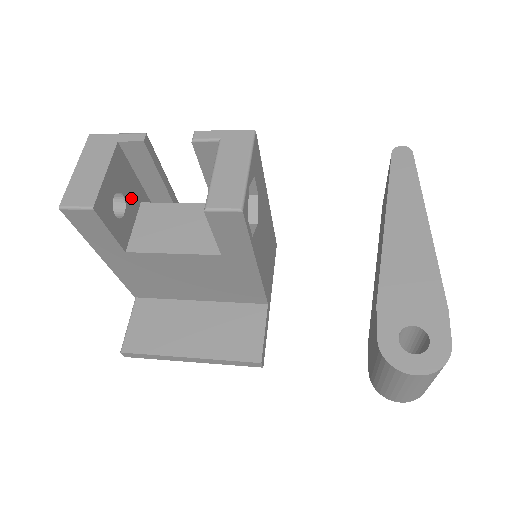
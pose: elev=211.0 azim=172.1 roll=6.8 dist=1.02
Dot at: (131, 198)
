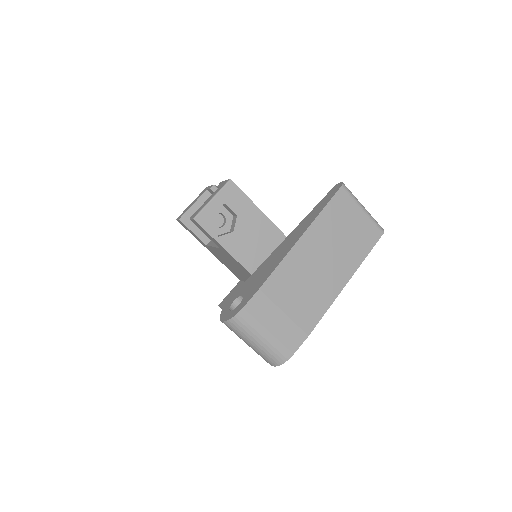
Dot at: (217, 219)
